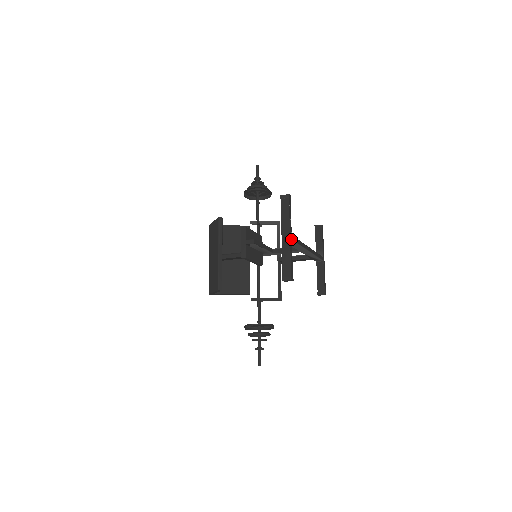
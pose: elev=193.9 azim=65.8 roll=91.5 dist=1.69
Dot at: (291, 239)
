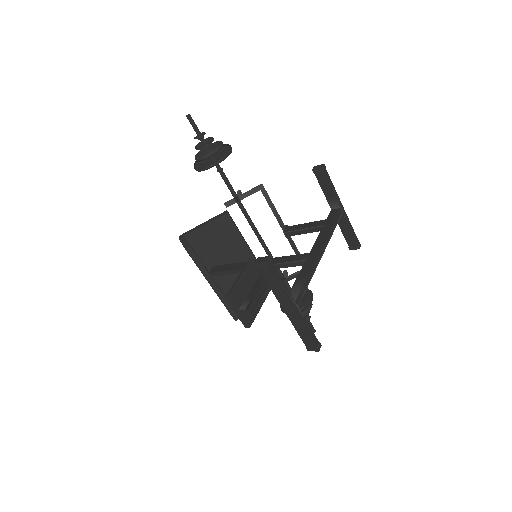
Dot at: (297, 307)
